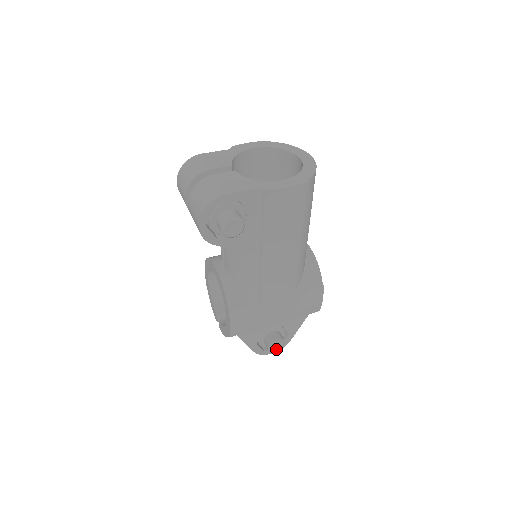
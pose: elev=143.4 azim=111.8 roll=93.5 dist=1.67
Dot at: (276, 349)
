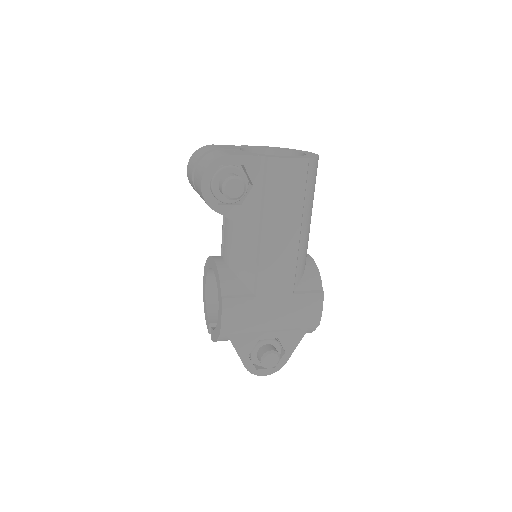
Dot at: (269, 363)
